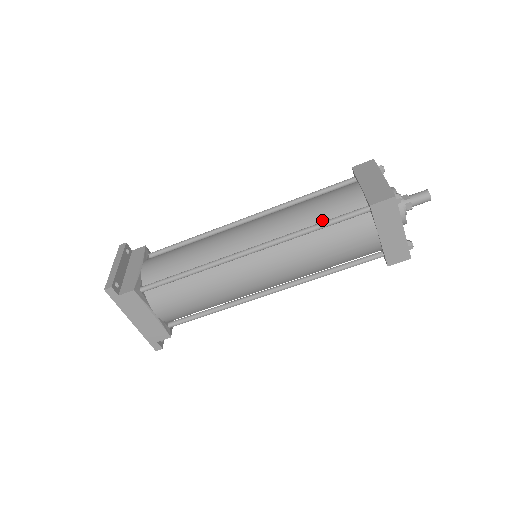
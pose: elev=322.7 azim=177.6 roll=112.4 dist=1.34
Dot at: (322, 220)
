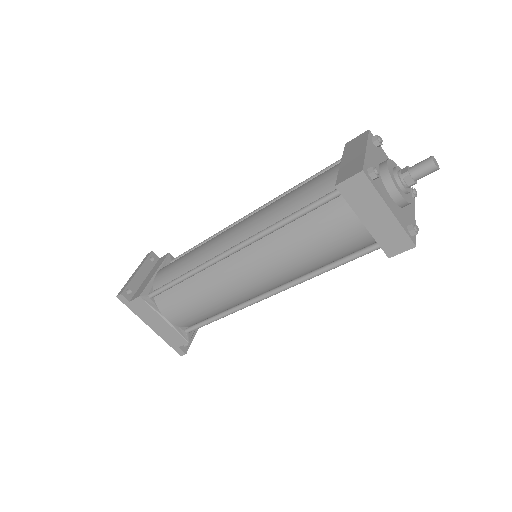
Dot at: occluded
